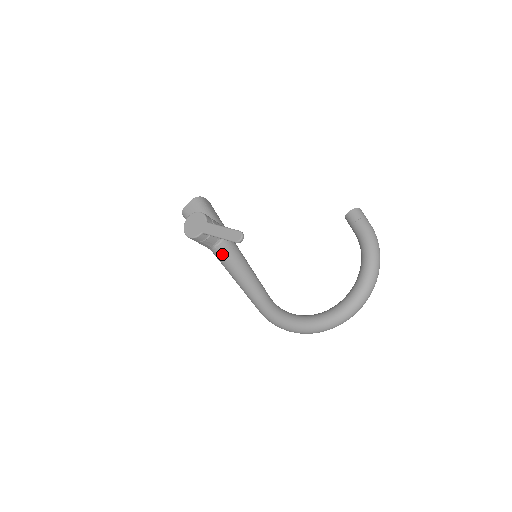
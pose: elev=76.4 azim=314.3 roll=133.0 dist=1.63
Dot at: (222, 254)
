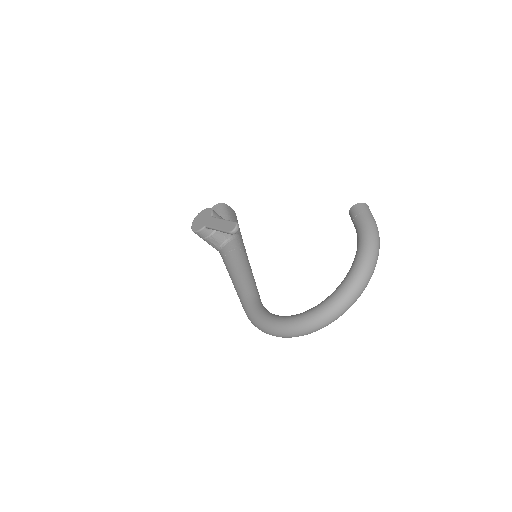
Dot at: (225, 254)
